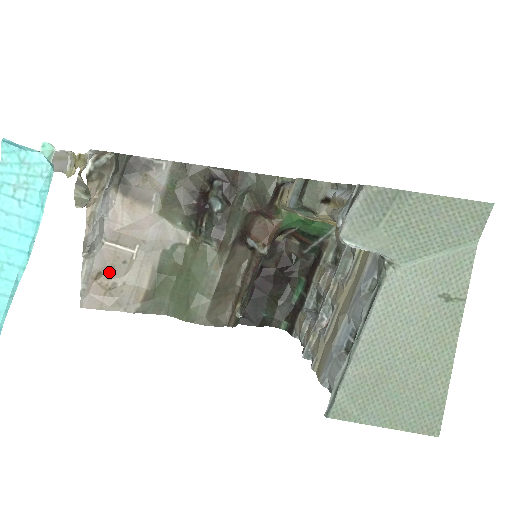
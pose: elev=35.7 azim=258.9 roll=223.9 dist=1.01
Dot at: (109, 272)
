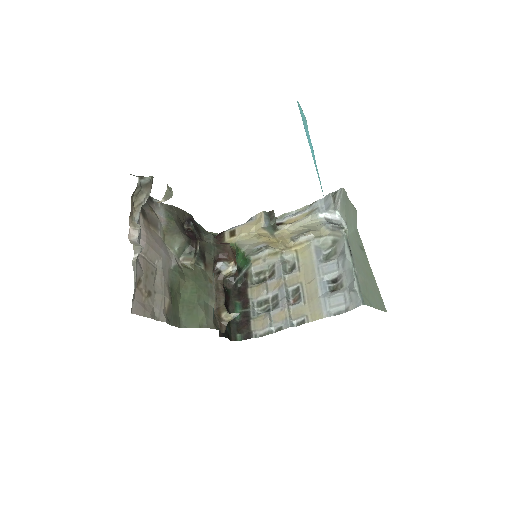
Dot at: (145, 280)
